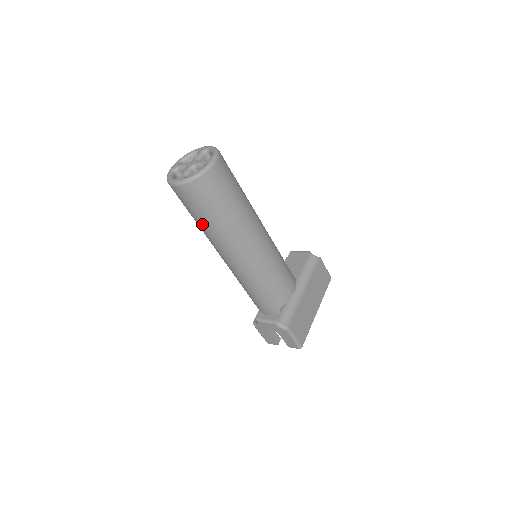
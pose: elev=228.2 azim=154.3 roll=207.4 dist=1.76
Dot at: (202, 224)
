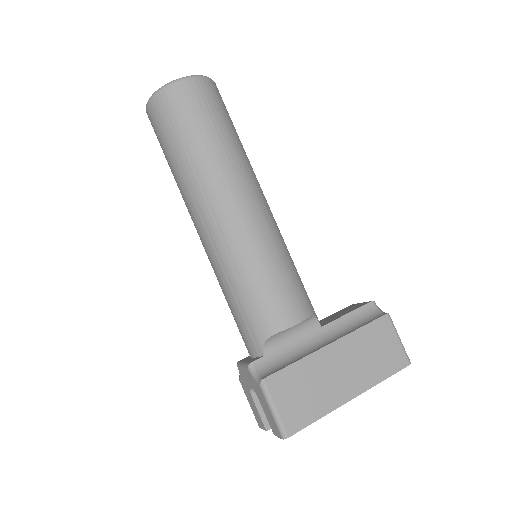
Dot at: (171, 170)
